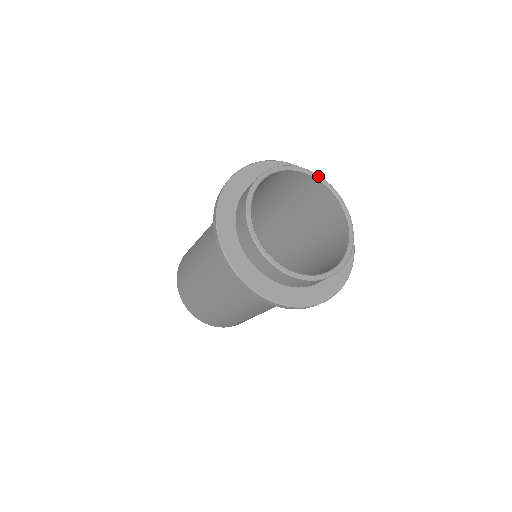
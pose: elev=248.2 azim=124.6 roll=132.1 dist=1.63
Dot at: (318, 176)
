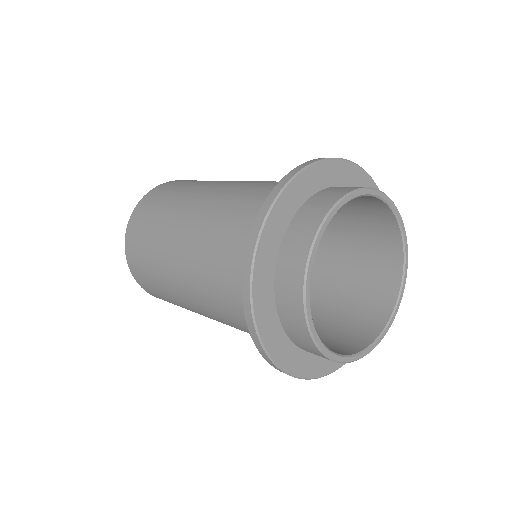
Dot at: (403, 225)
